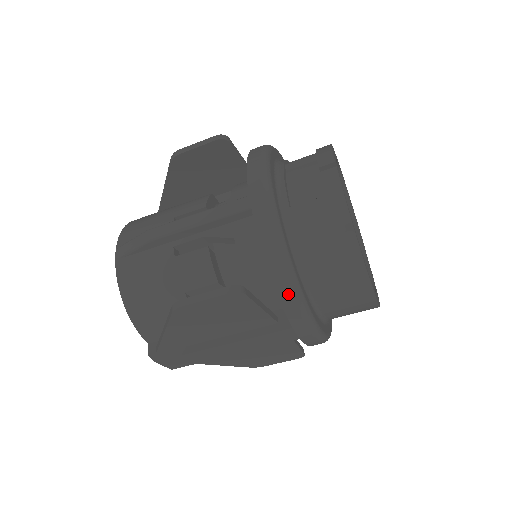
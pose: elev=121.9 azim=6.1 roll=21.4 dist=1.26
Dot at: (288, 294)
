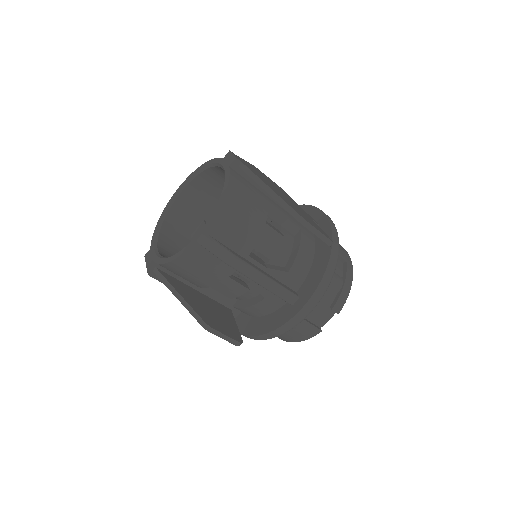
Dot at: (251, 338)
